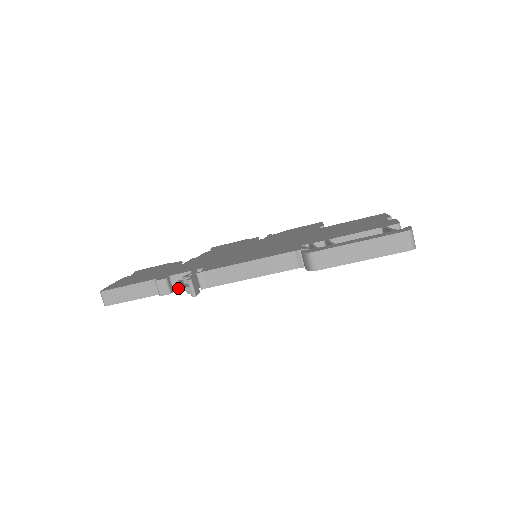
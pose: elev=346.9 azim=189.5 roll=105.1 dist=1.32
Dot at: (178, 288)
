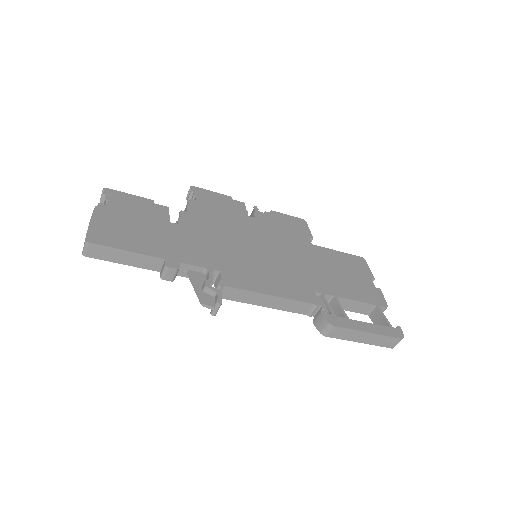
Dot at: (181, 275)
